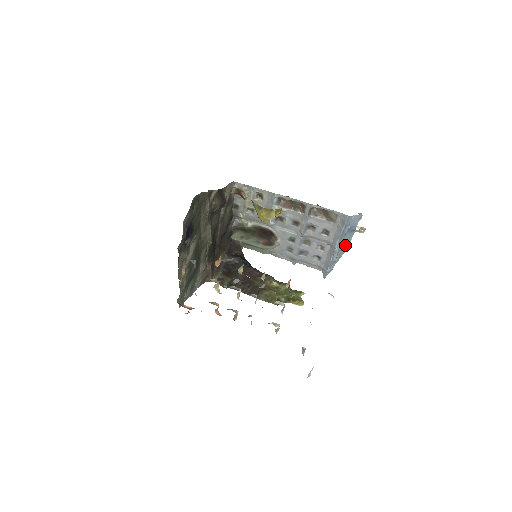
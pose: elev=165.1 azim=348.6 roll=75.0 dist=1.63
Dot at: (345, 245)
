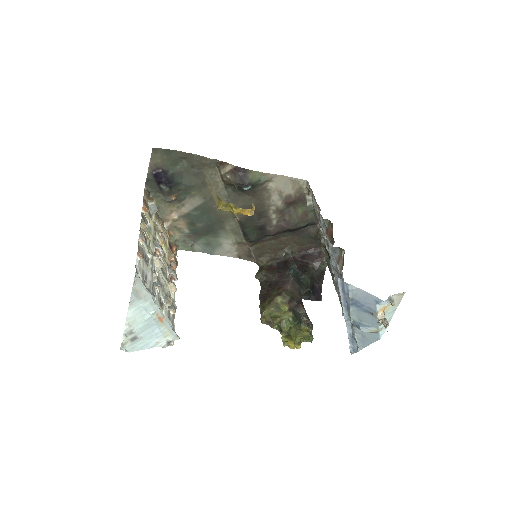
Dot at: (362, 325)
